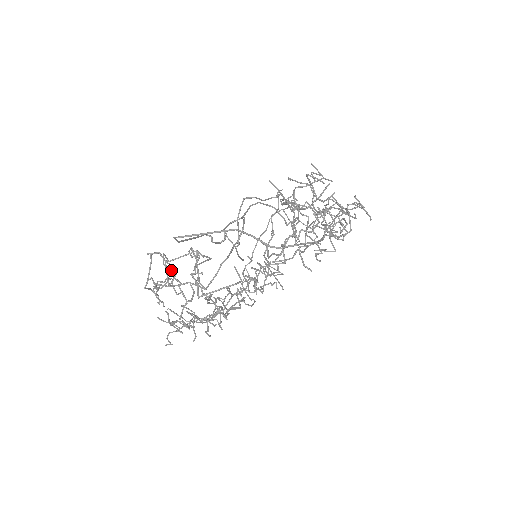
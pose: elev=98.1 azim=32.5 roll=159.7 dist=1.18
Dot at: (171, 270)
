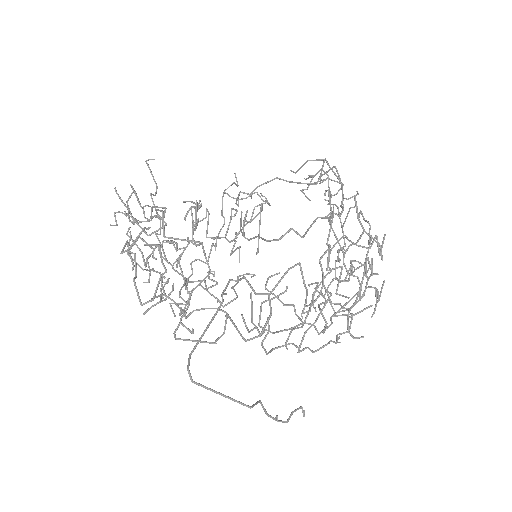
Dot at: occluded
